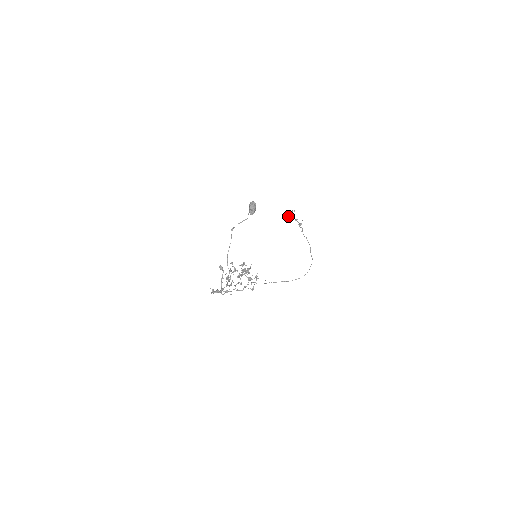
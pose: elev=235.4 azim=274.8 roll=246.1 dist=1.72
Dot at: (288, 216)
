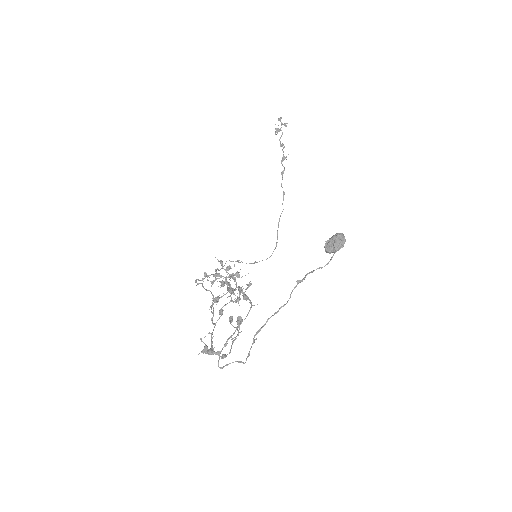
Dot at: (276, 130)
